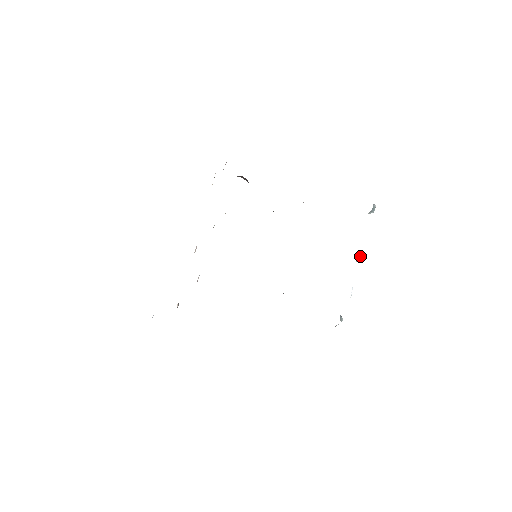
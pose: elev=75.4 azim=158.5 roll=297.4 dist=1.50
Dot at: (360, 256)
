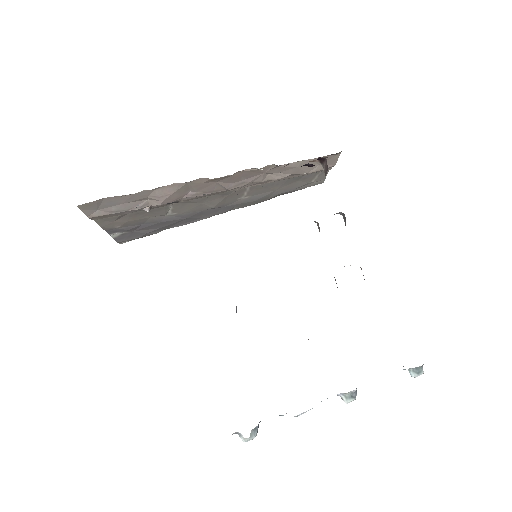
Dot at: (354, 397)
